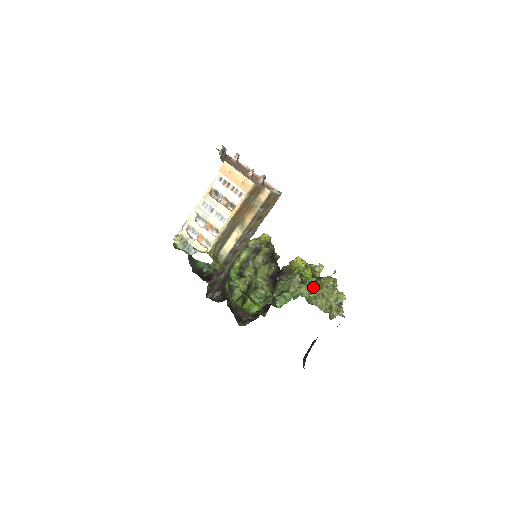
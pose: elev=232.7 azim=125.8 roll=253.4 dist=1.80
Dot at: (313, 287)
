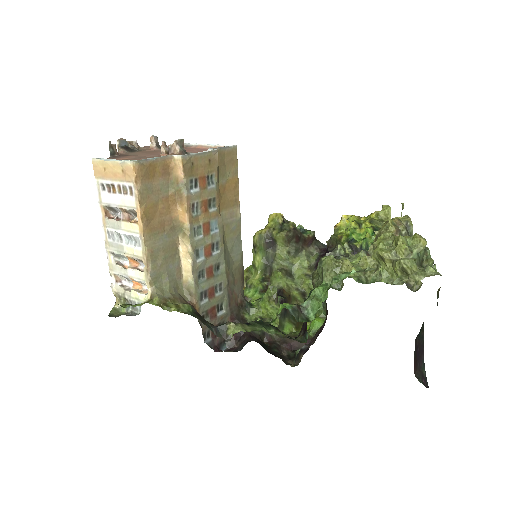
Dot at: (370, 251)
